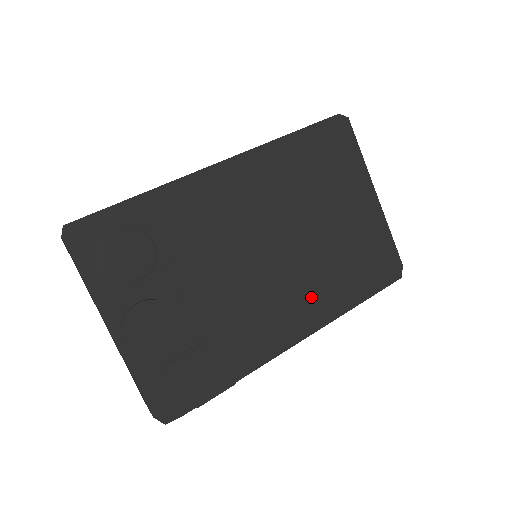
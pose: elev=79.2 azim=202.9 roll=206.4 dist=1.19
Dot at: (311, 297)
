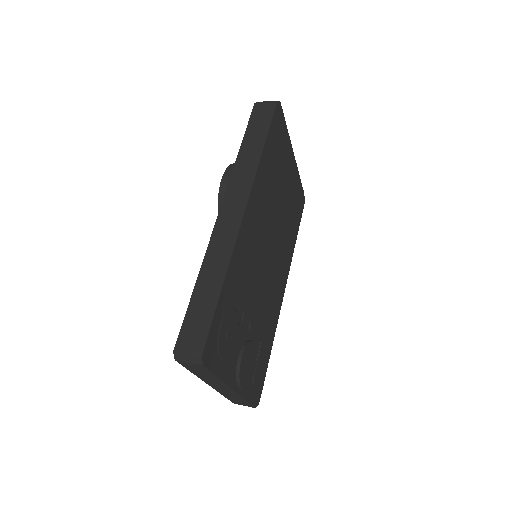
Dot at: (284, 259)
